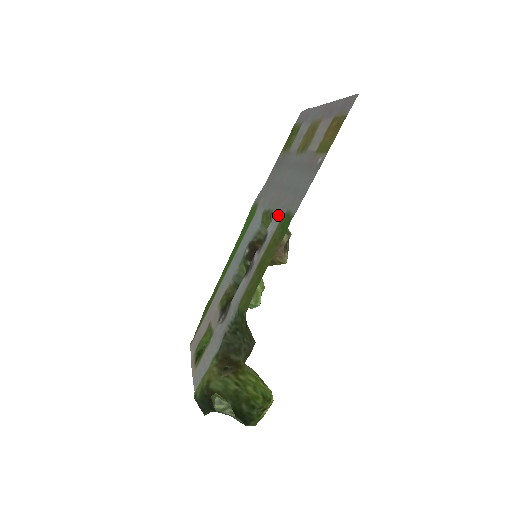
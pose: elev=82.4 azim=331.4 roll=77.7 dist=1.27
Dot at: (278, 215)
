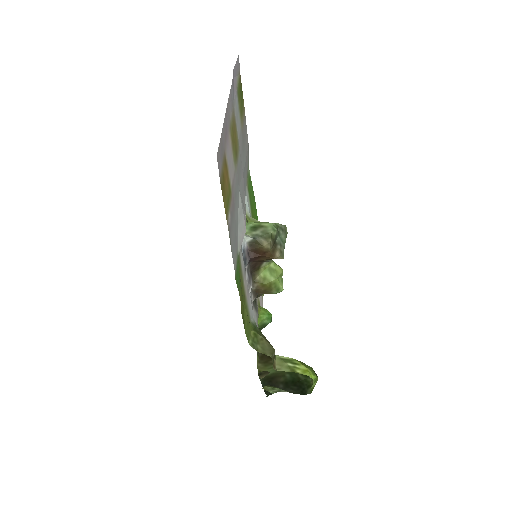
Dot at: occluded
